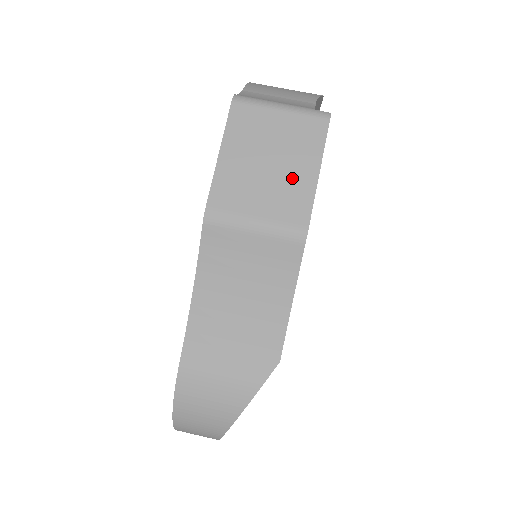
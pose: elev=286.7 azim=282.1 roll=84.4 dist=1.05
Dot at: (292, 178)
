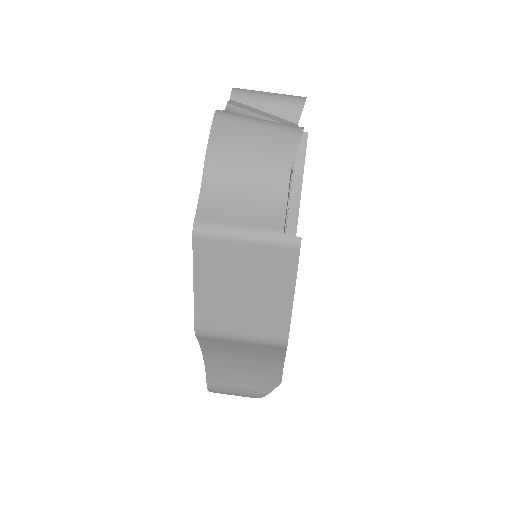
Dot at: (268, 303)
